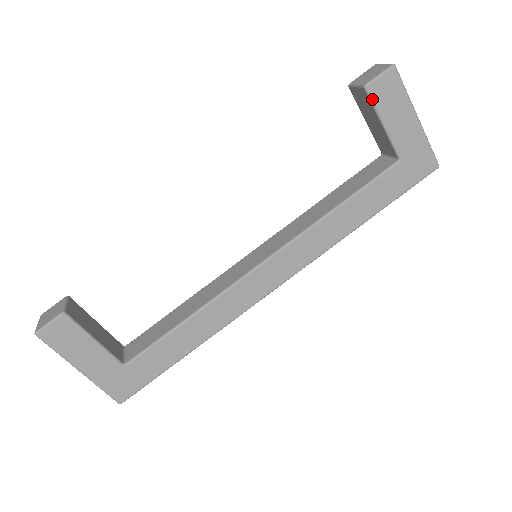
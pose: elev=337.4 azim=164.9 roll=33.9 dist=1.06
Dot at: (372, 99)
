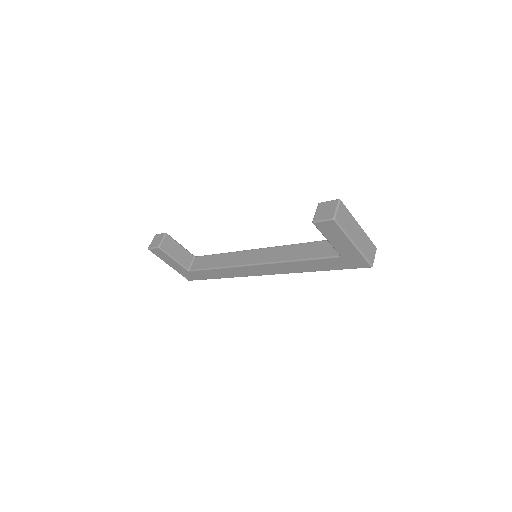
Dot at: (318, 229)
